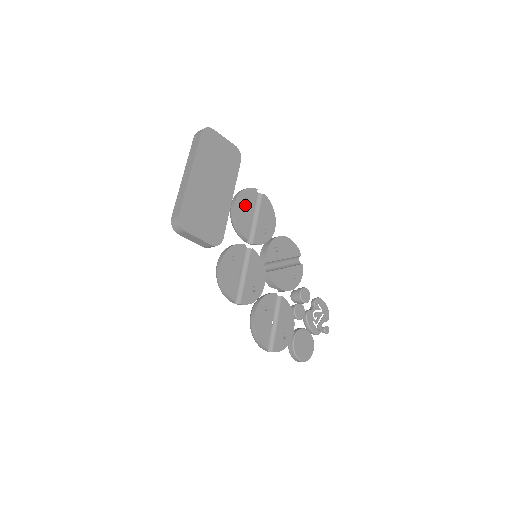
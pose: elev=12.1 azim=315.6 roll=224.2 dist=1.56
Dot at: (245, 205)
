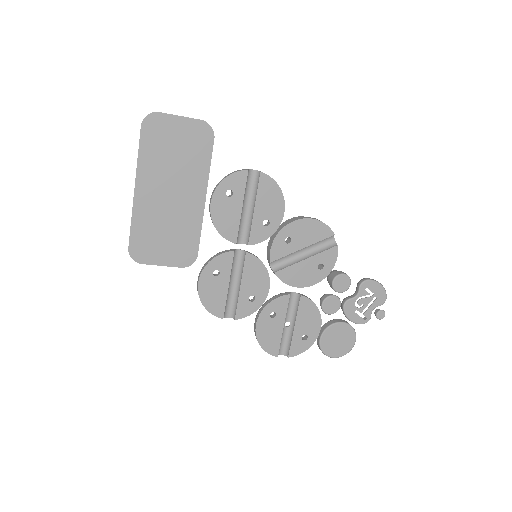
Dot at: (228, 200)
